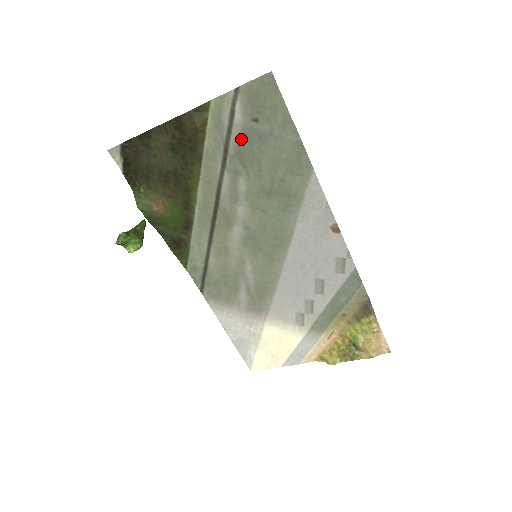
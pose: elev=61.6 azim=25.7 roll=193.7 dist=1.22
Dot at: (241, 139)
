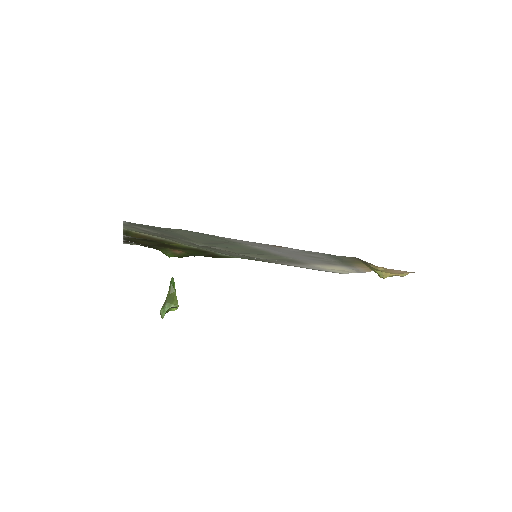
Dot at: (163, 234)
